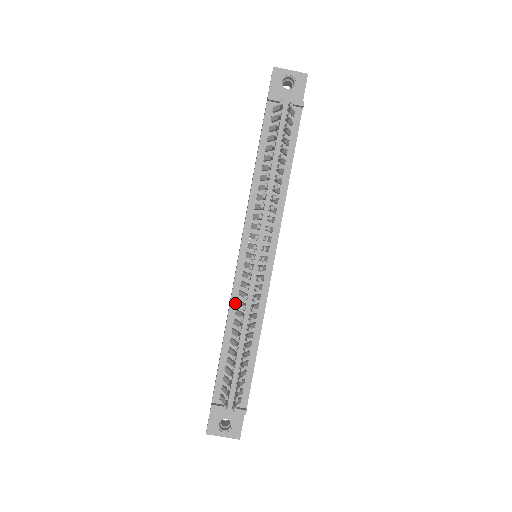
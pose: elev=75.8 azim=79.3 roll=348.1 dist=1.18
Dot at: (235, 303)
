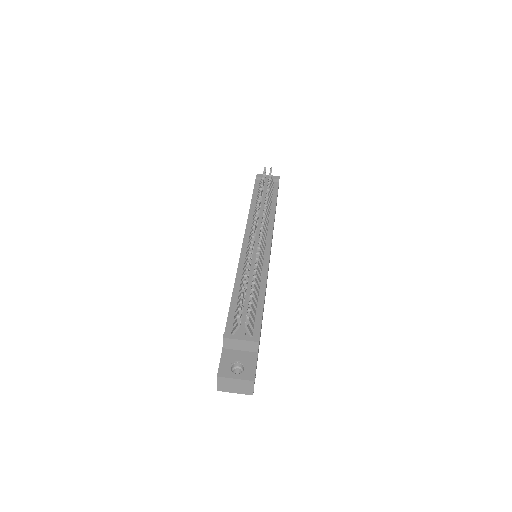
Dot at: (242, 268)
